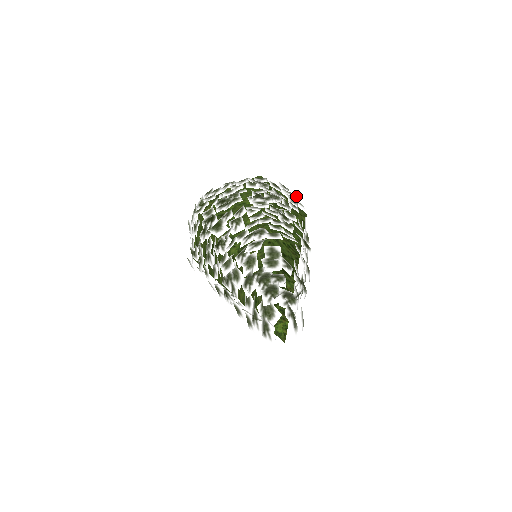
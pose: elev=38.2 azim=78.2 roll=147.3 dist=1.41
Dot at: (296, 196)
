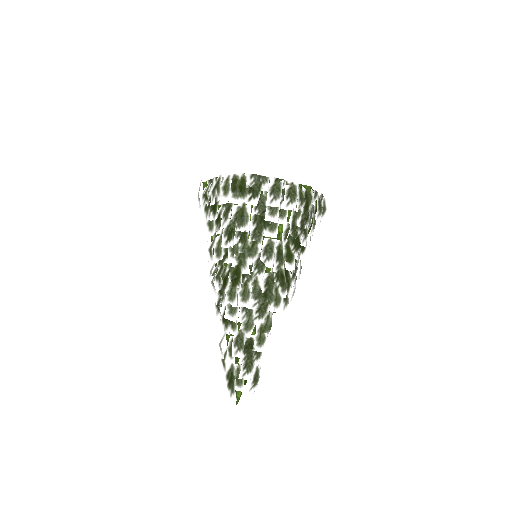
Dot at: (323, 212)
